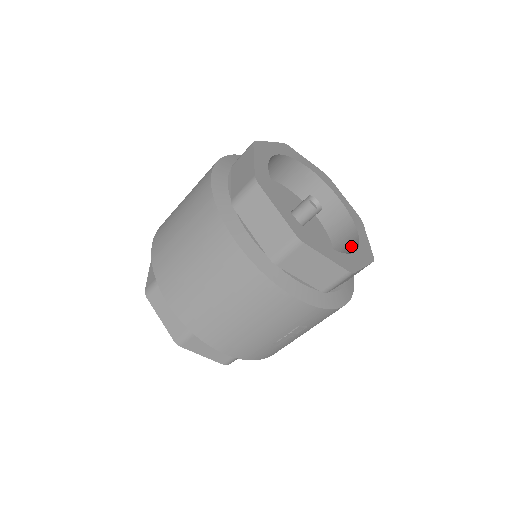
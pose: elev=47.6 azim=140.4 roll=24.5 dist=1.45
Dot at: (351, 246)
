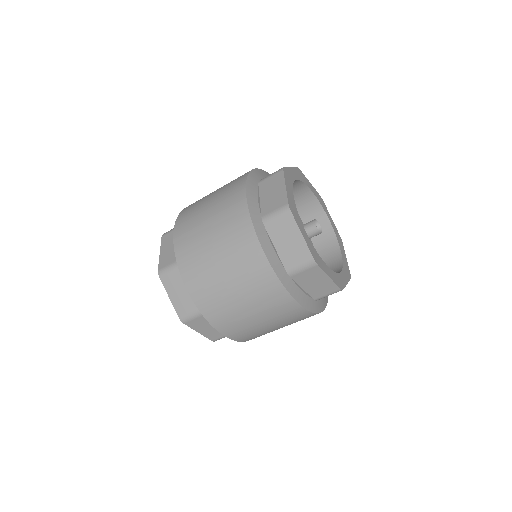
Dot at: (327, 234)
